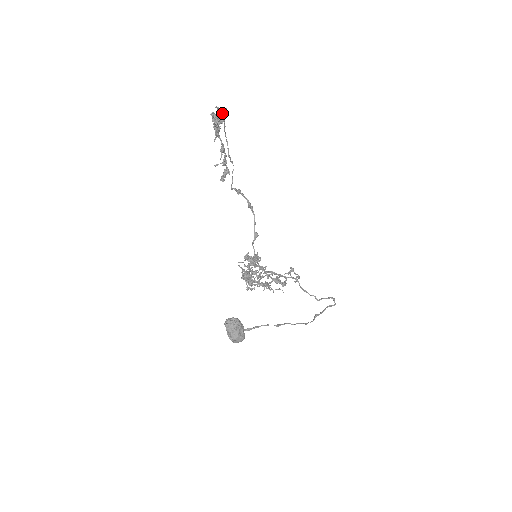
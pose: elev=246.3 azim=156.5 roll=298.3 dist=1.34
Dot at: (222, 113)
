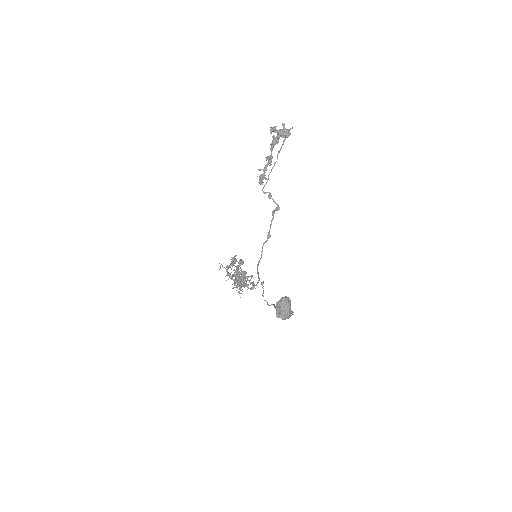
Dot at: (290, 129)
